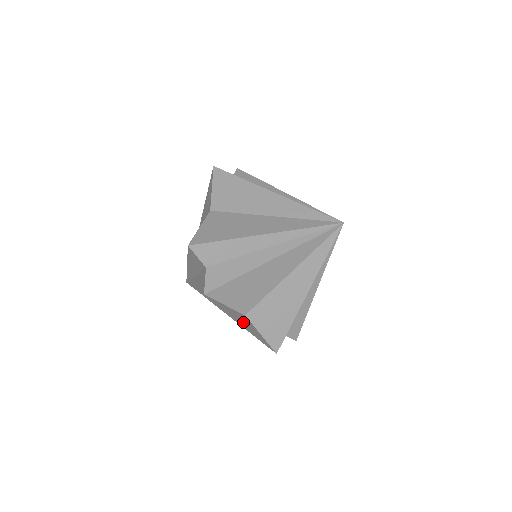
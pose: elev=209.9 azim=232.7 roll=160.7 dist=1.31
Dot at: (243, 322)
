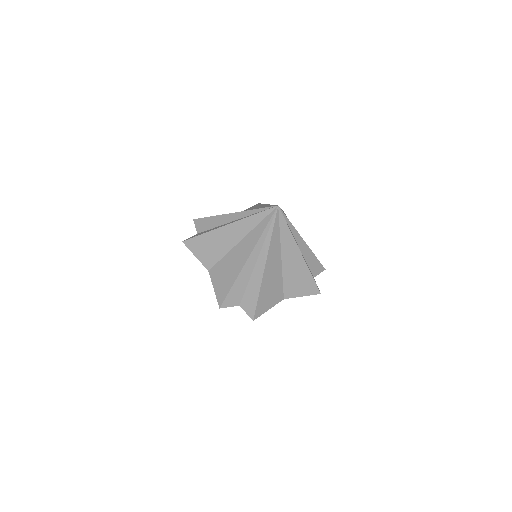
Dot at: occluded
